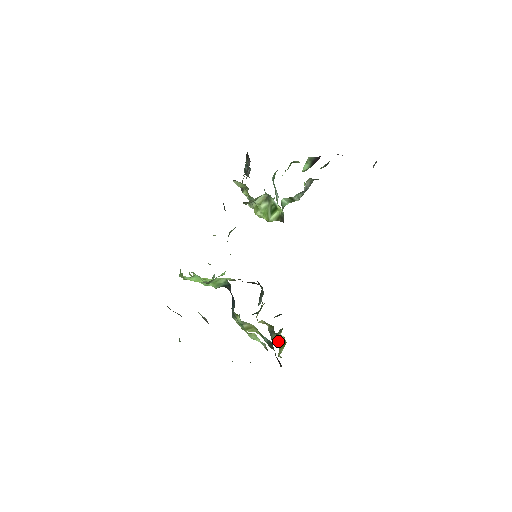
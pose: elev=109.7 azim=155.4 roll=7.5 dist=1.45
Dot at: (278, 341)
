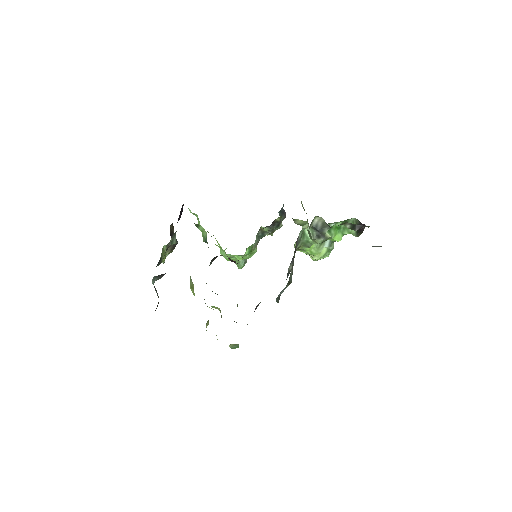
Dot at: (206, 326)
